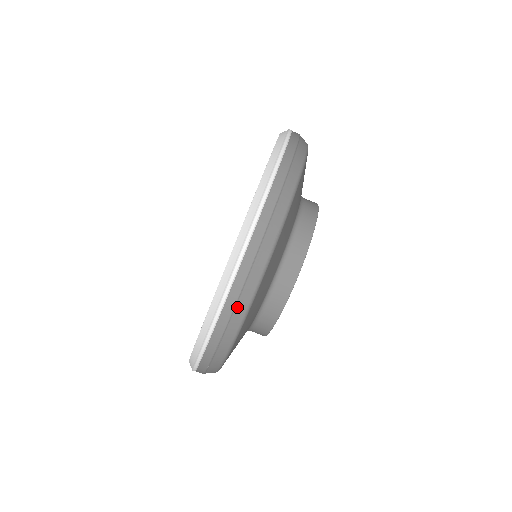
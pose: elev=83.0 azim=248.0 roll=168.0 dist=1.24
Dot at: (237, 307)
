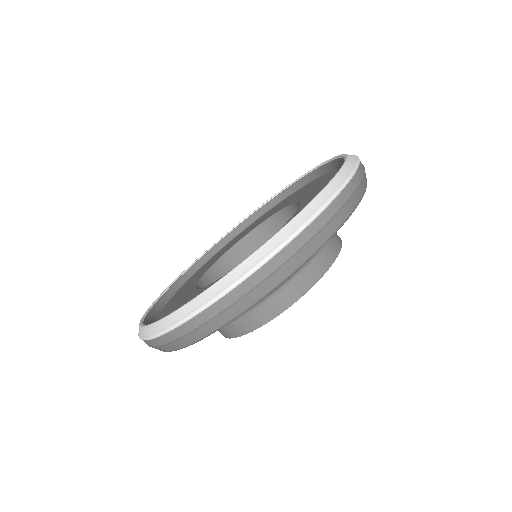
Dot at: (283, 267)
